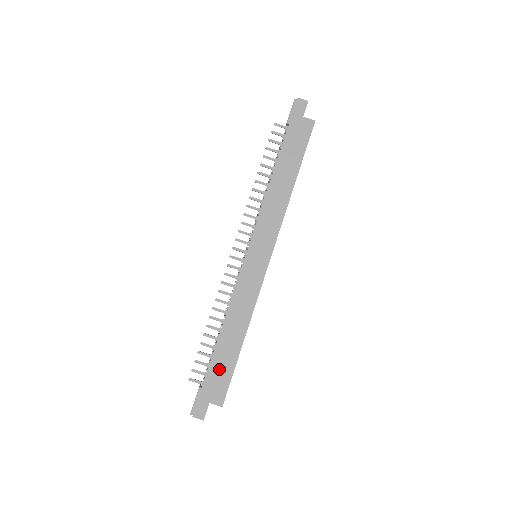
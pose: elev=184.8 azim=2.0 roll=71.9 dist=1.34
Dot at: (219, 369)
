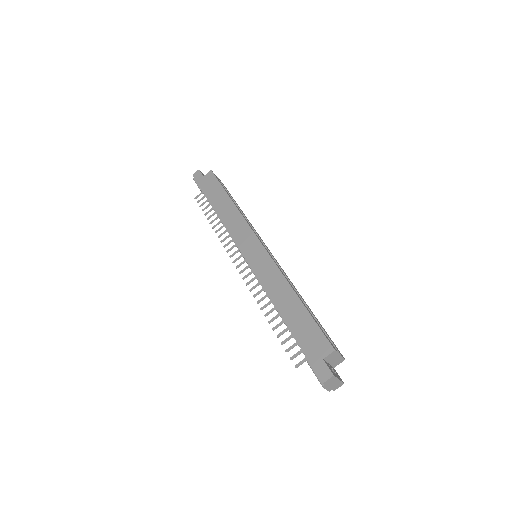
Dot at: (303, 331)
